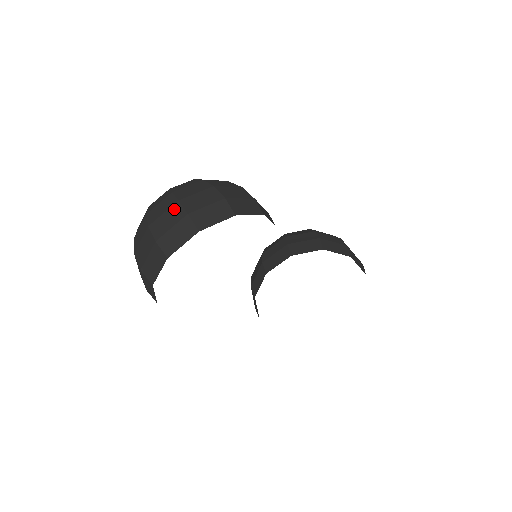
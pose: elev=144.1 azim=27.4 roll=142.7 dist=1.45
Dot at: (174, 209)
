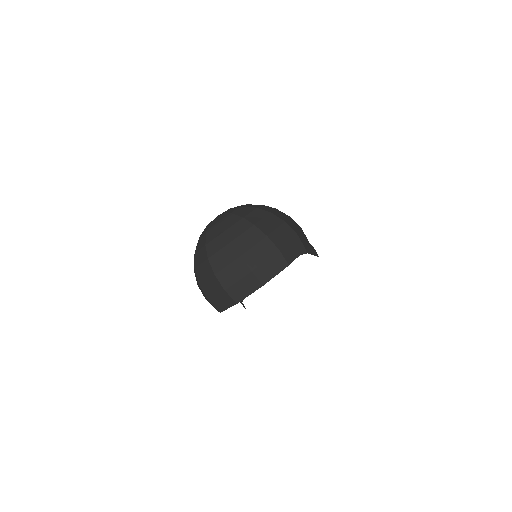
Dot at: (265, 244)
